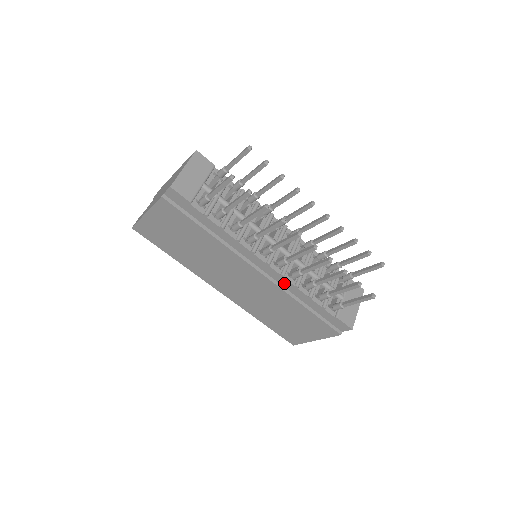
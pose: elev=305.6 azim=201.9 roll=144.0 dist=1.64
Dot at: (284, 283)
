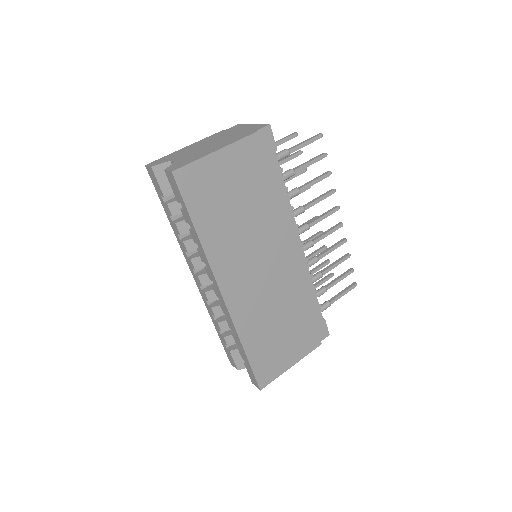
Dot at: (303, 271)
